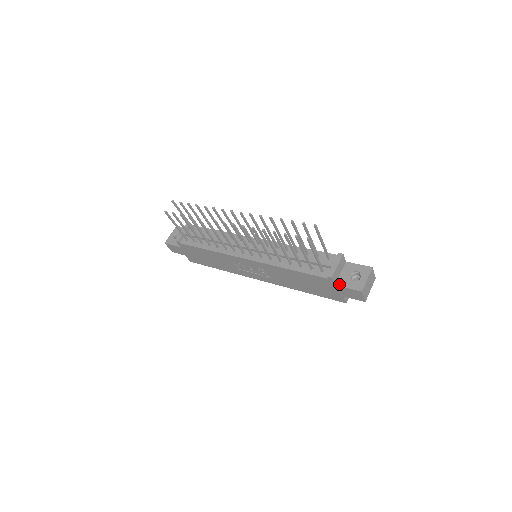
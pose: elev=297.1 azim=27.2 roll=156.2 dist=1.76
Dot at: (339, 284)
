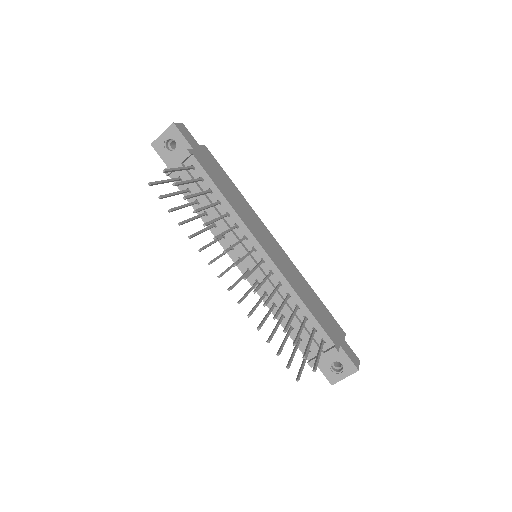
Dot at: occluded
